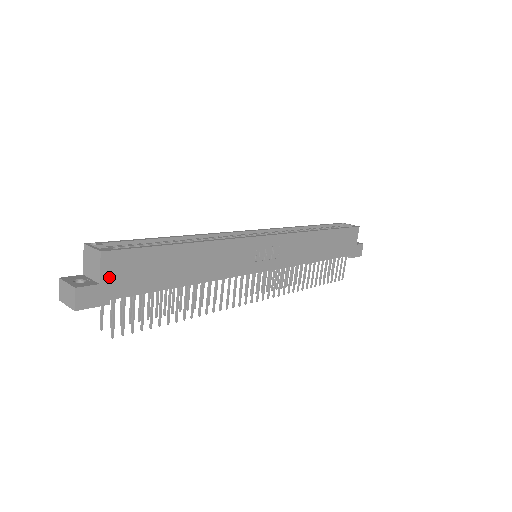
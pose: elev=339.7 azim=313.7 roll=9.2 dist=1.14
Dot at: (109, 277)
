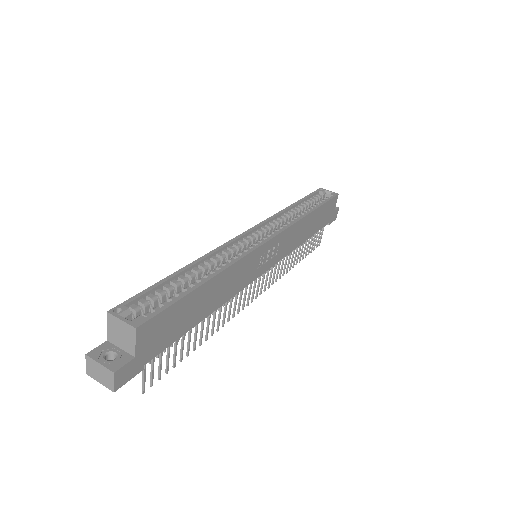
Dot at: (143, 347)
